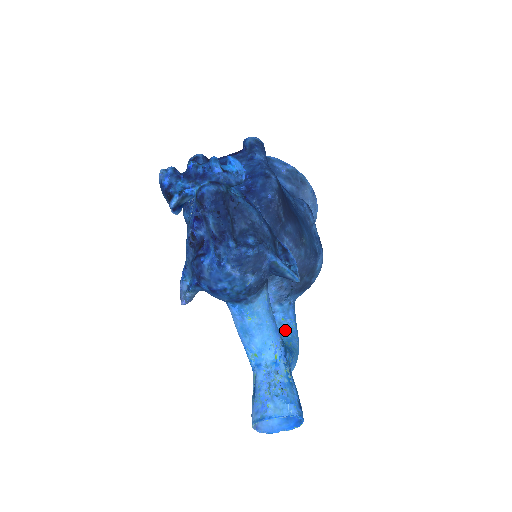
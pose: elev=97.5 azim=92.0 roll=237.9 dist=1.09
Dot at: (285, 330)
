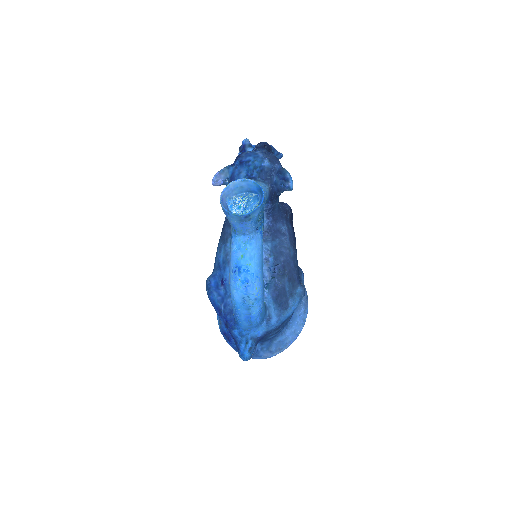
Dot at: occluded
